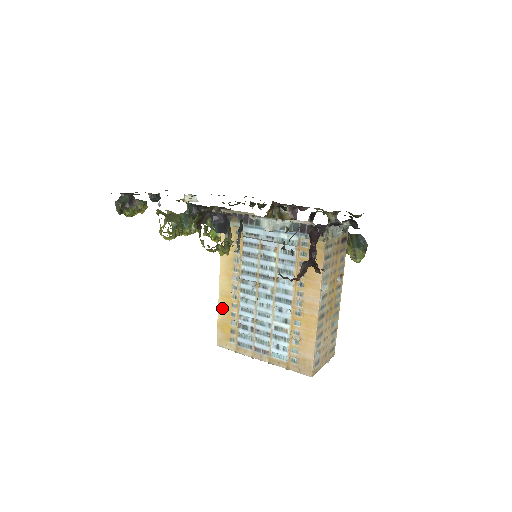
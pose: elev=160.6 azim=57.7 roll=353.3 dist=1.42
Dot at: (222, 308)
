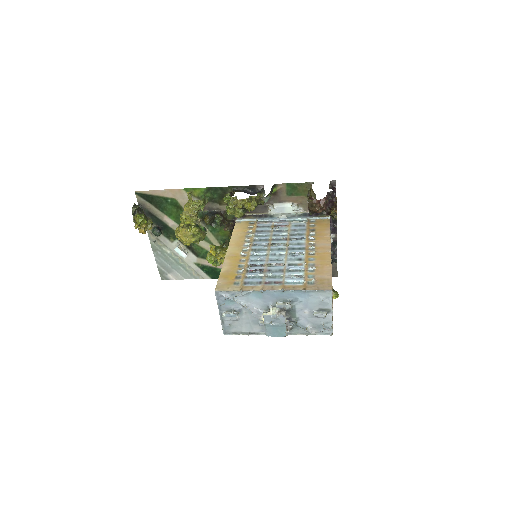
Dot at: (228, 264)
